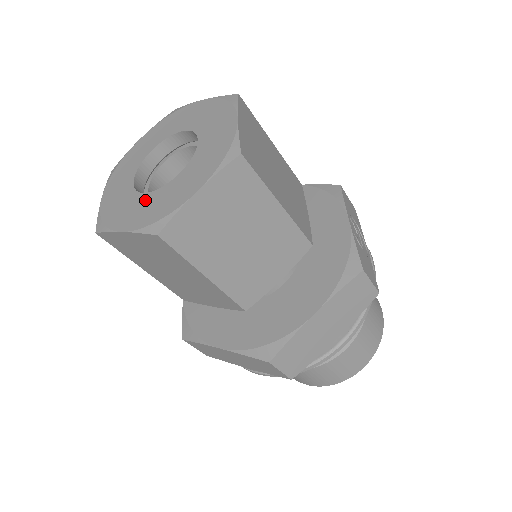
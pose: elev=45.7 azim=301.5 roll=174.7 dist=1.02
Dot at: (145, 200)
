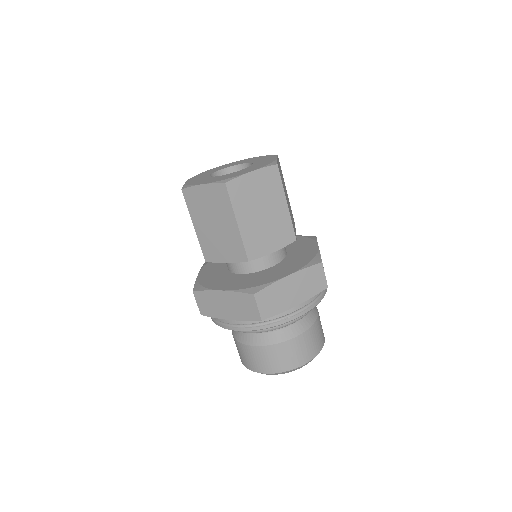
Dot at: (218, 177)
